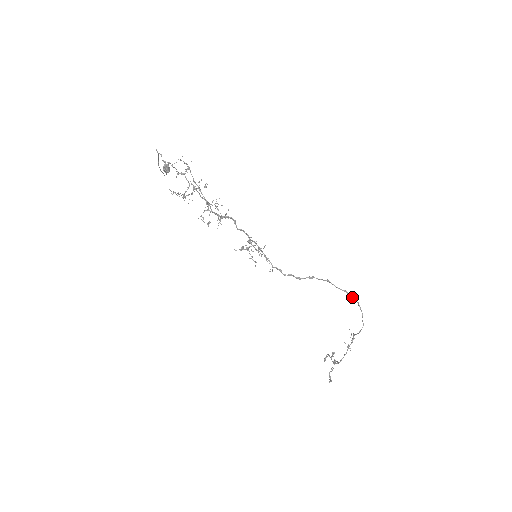
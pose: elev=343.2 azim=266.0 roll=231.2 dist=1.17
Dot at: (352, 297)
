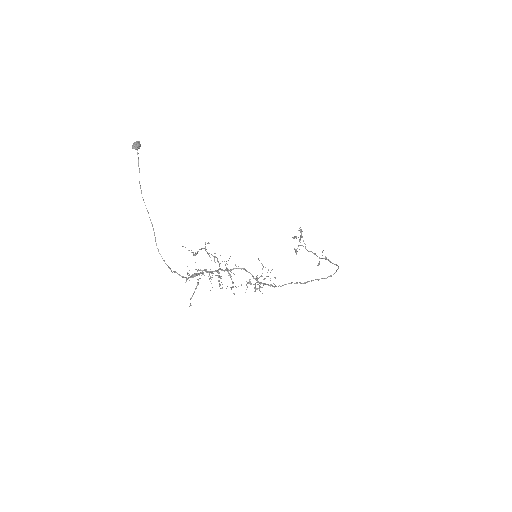
Dot at: (335, 272)
